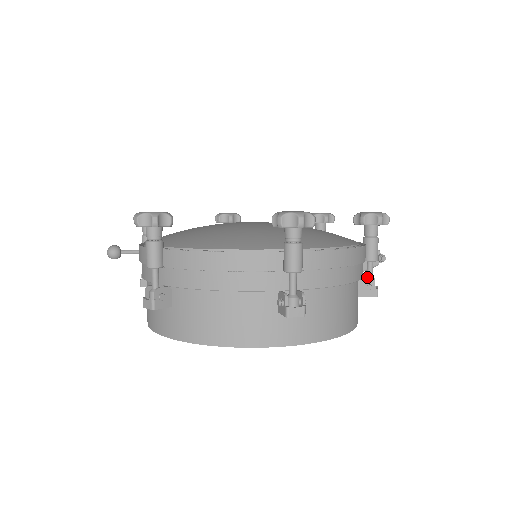
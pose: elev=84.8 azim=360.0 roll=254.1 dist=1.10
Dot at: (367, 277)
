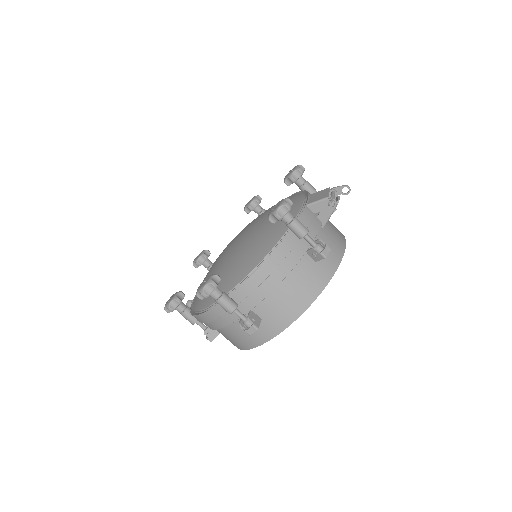
Dot at: occluded
